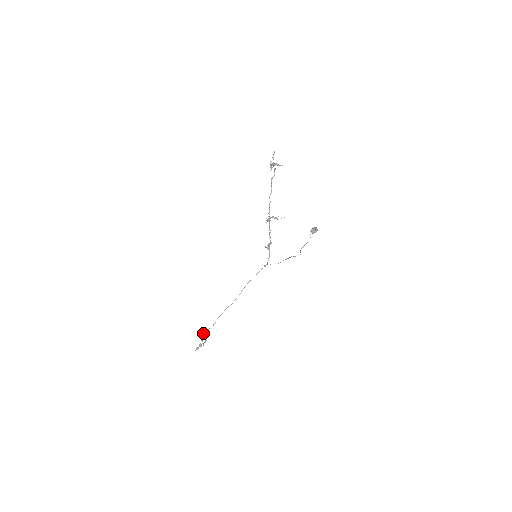
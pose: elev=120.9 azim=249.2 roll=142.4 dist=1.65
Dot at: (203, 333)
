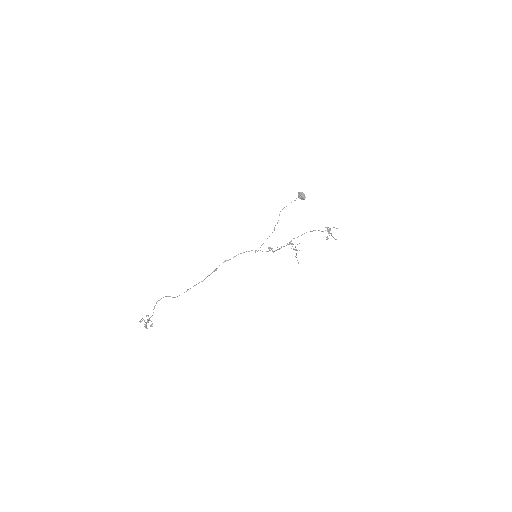
Dot at: occluded
